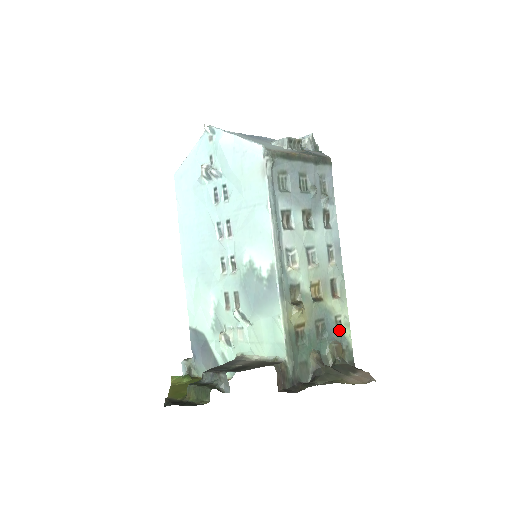
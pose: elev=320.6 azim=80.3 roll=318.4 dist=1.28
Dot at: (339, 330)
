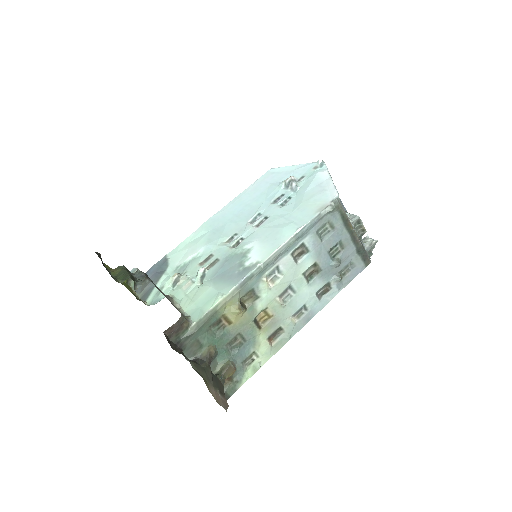
Dot at: (246, 364)
